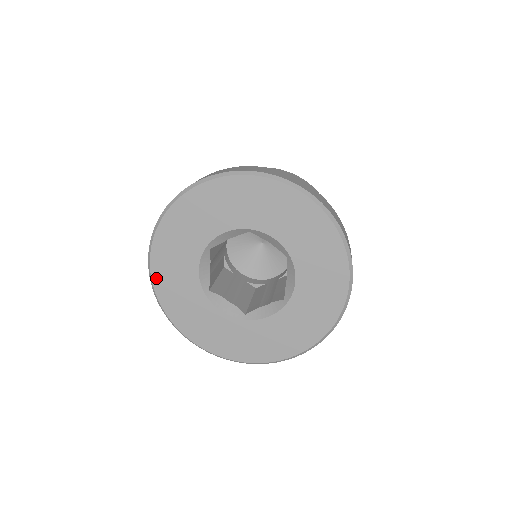
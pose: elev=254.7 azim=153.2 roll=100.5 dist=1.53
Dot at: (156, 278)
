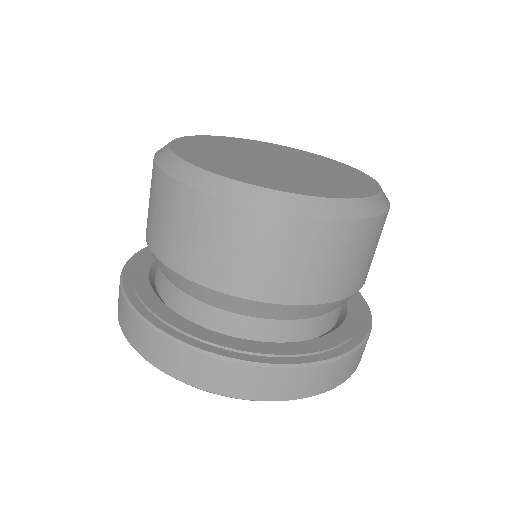
Dot at: occluded
